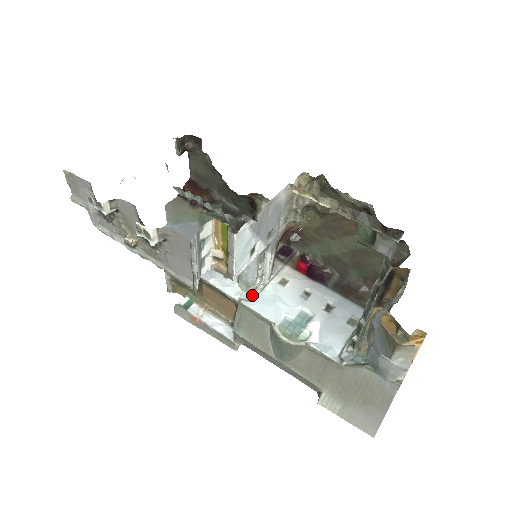
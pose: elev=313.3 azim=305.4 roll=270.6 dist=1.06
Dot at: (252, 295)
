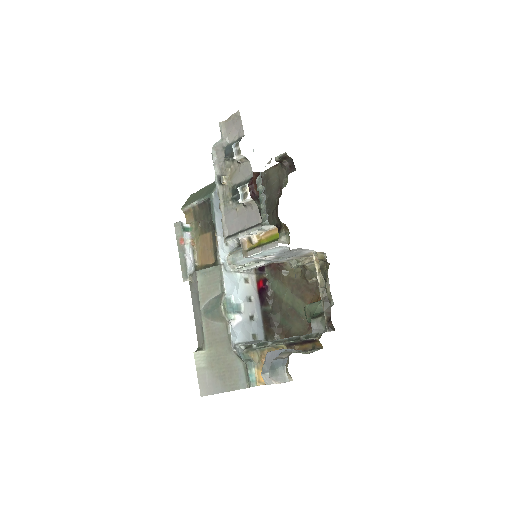
Dot at: (229, 269)
